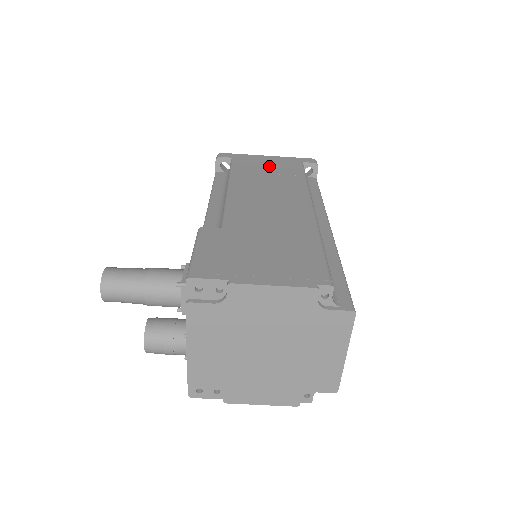
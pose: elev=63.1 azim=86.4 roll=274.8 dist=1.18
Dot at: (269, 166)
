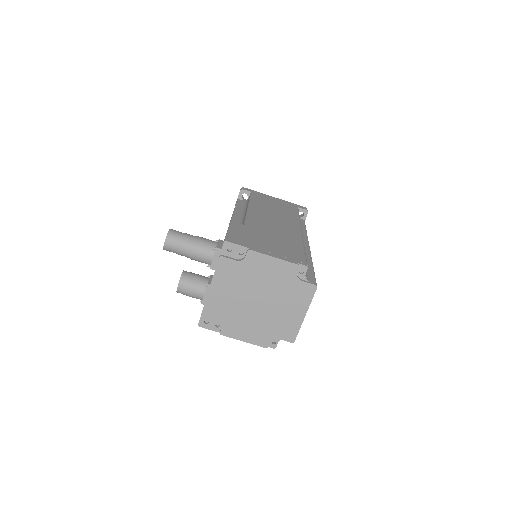
Dot at: (276, 203)
